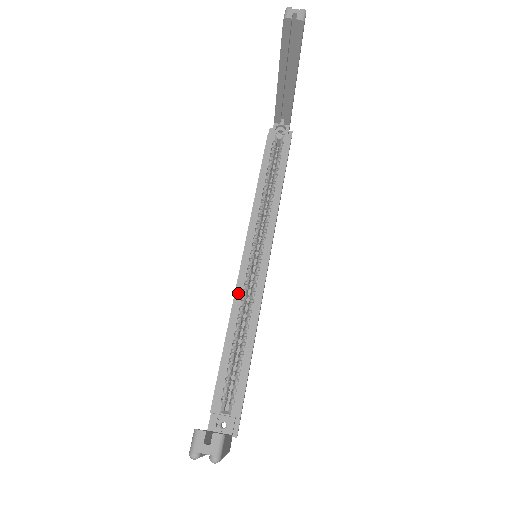
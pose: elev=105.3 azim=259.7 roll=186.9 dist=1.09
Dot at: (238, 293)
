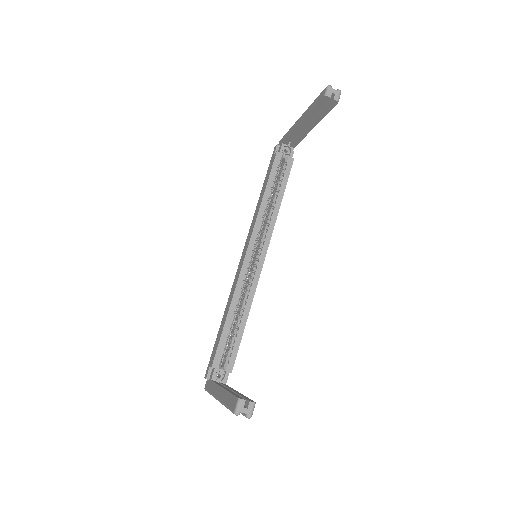
Dot at: (240, 283)
